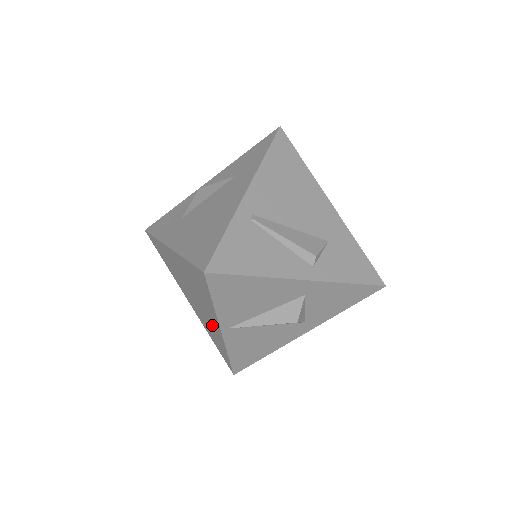
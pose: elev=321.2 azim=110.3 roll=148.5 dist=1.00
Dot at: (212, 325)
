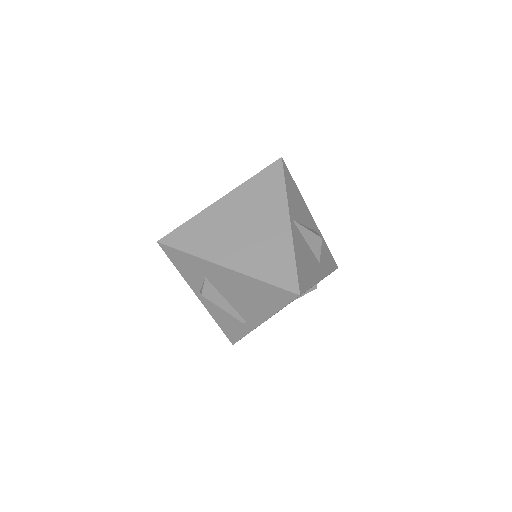
Dot at: (274, 234)
